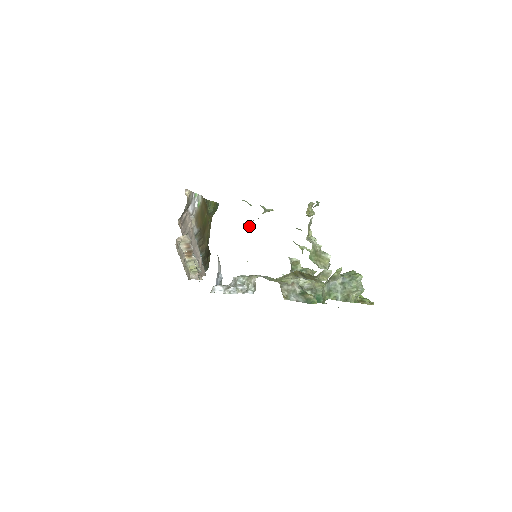
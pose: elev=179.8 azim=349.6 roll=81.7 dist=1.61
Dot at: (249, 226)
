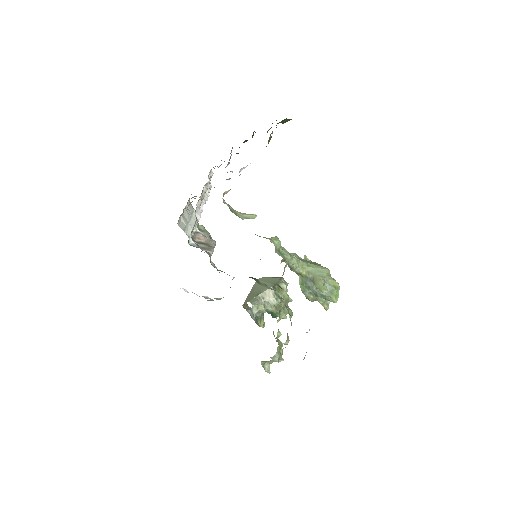
Dot at: occluded
